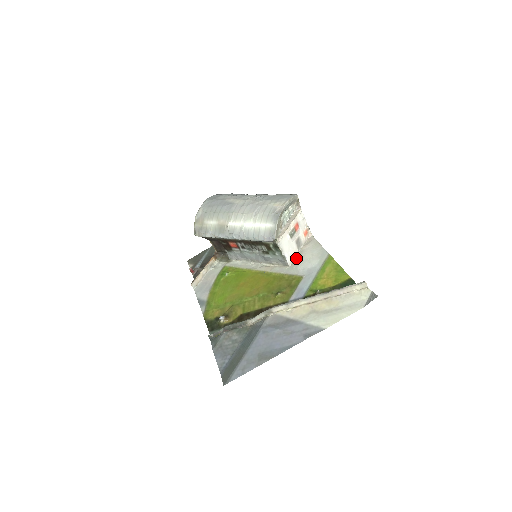
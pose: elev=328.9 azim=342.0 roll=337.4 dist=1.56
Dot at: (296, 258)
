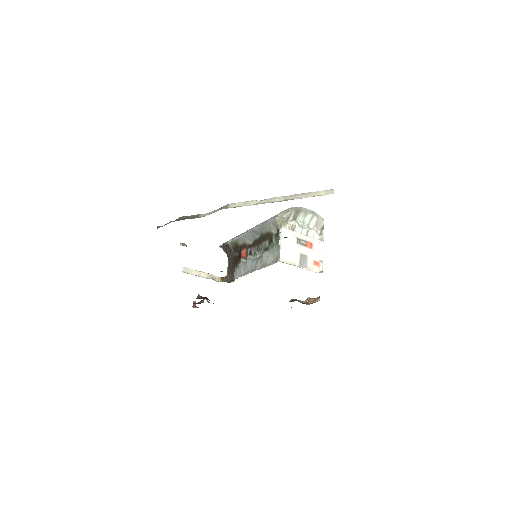
Dot at: (292, 264)
